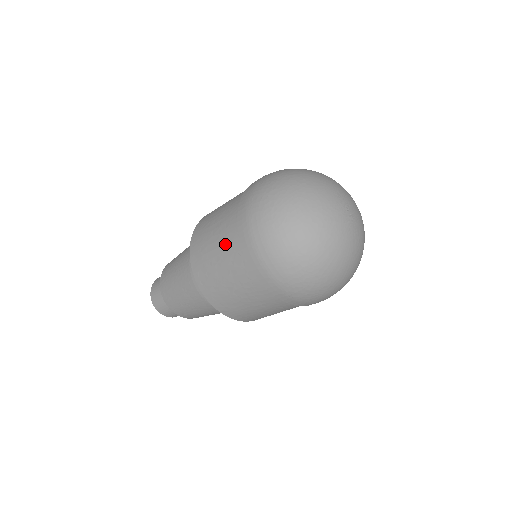
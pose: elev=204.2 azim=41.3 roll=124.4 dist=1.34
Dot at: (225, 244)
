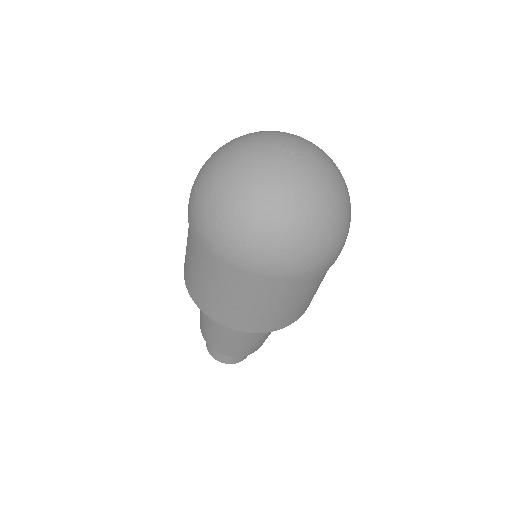
Dot at: occluded
